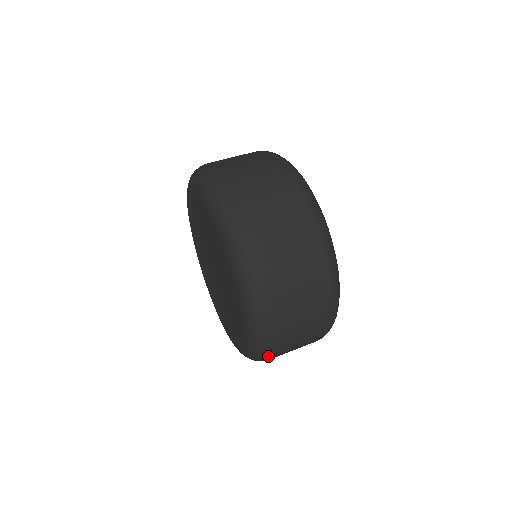
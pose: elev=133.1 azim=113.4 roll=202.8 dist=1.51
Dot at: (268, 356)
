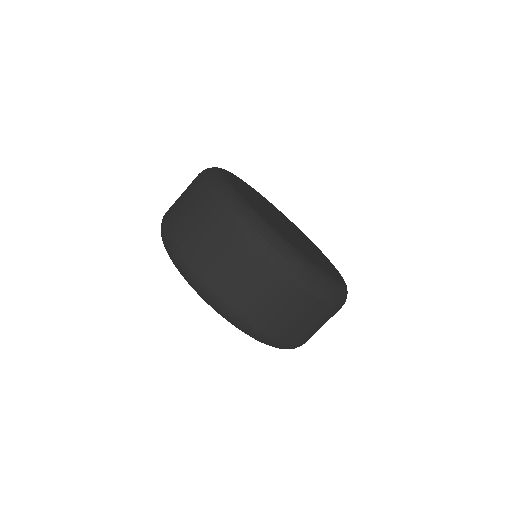
Dot at: occluded
